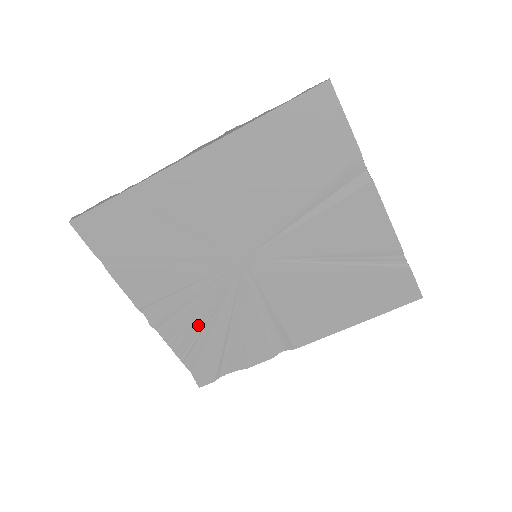
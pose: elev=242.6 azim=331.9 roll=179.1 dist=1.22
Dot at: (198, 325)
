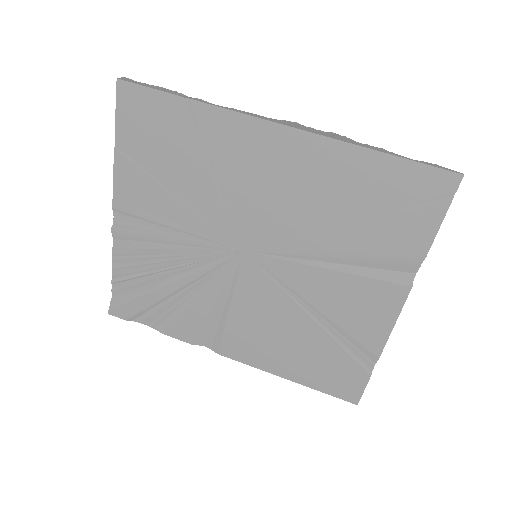
Dot at: (154, 266)
